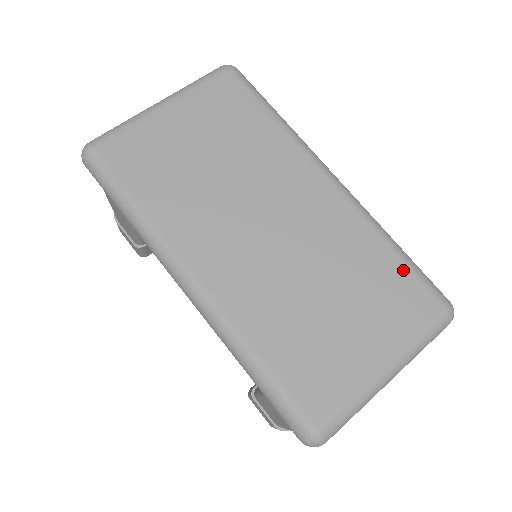
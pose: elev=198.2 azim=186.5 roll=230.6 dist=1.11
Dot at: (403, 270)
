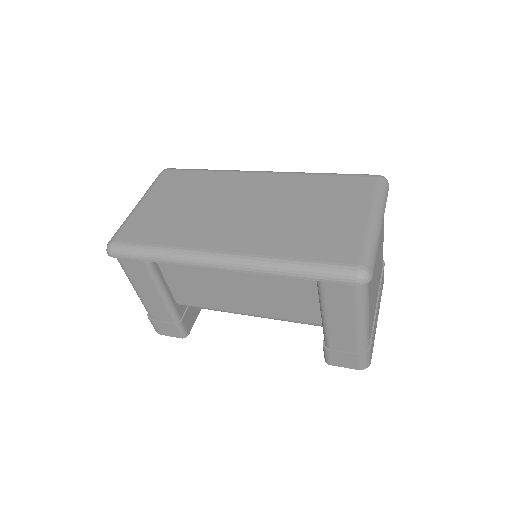
Dot at: (338, 178)
